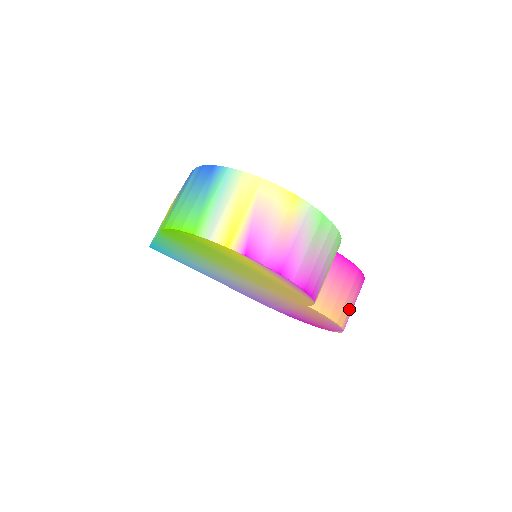
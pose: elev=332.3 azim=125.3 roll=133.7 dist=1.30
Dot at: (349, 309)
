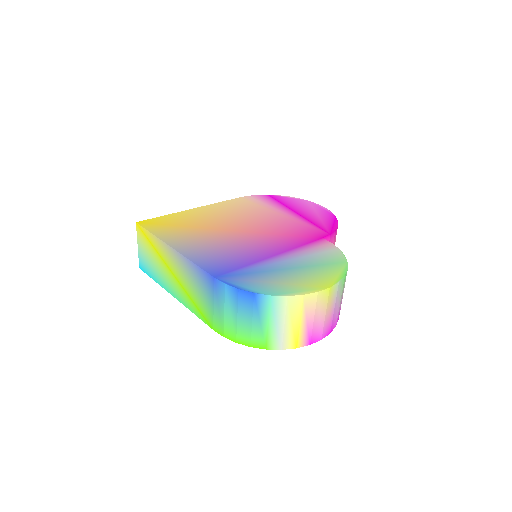
Dot at: occluded
